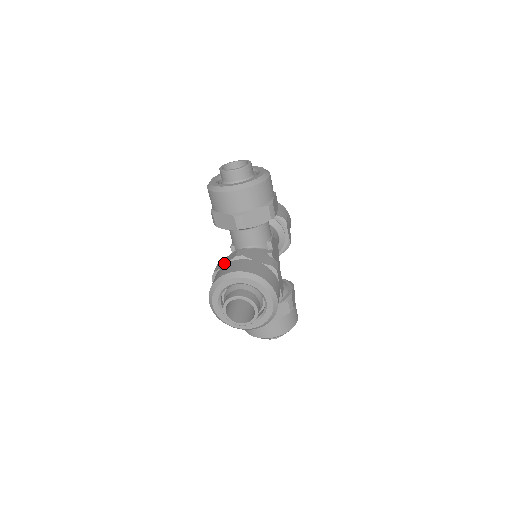
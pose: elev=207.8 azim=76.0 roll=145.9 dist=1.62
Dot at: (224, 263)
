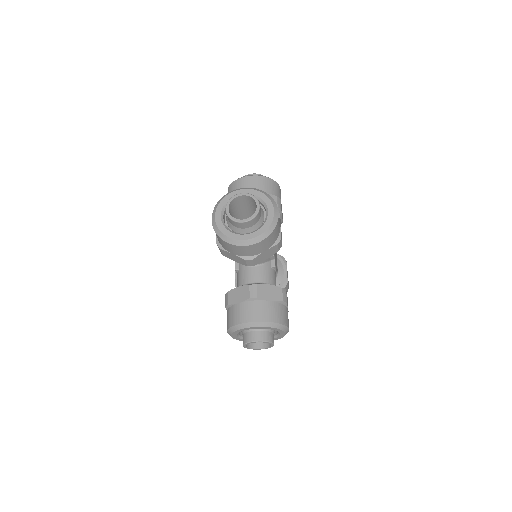
Dot at: (238, 299)
